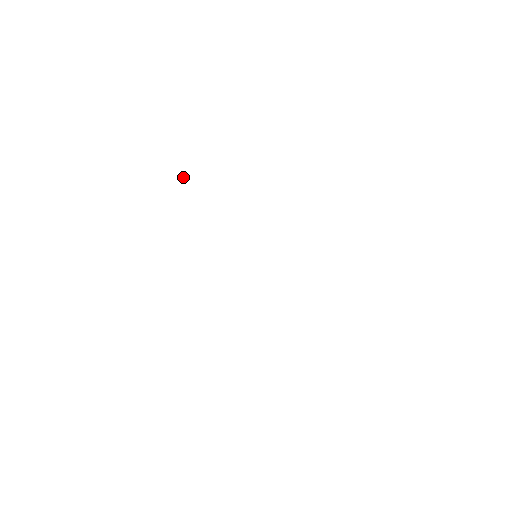
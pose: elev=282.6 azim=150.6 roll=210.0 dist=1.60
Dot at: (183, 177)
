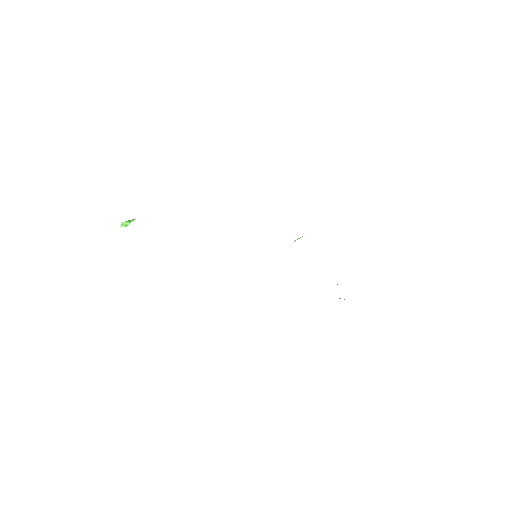
Dot at: (125, 222)
